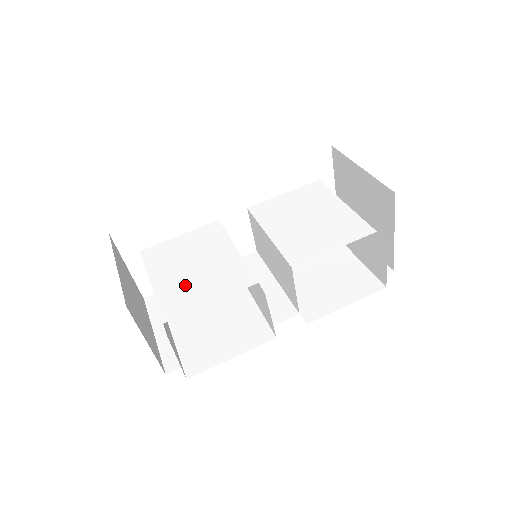
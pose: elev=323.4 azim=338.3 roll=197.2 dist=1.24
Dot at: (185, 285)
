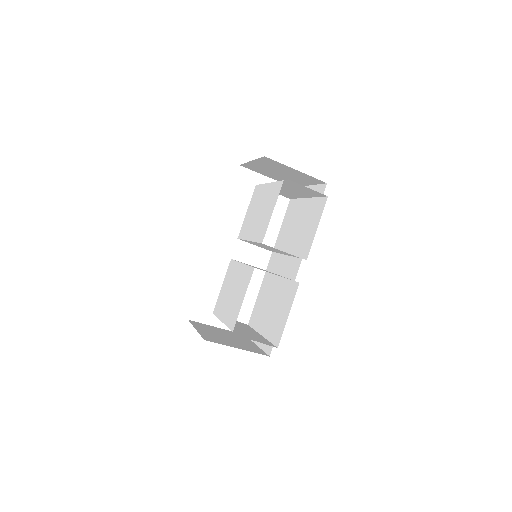
Dot at: (232, 305)
